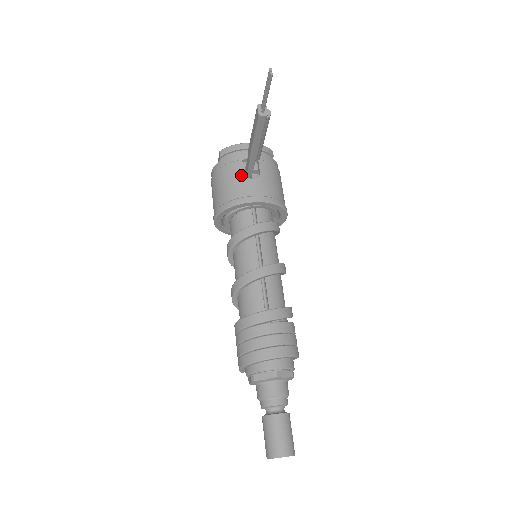
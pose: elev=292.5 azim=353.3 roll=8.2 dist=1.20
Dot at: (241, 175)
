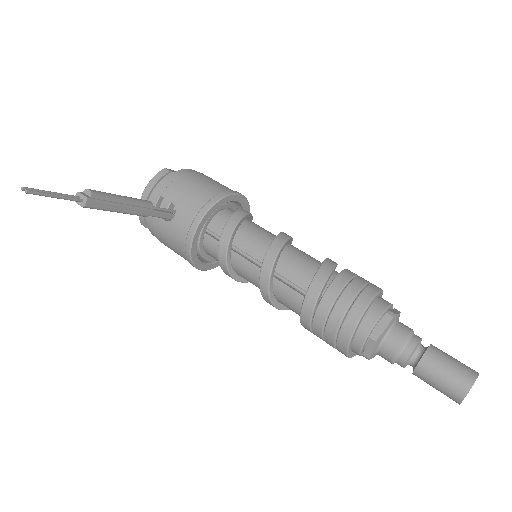
Dot at: (166, 225)
